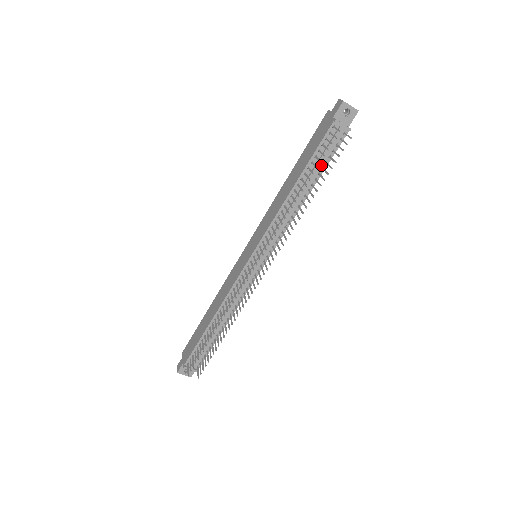
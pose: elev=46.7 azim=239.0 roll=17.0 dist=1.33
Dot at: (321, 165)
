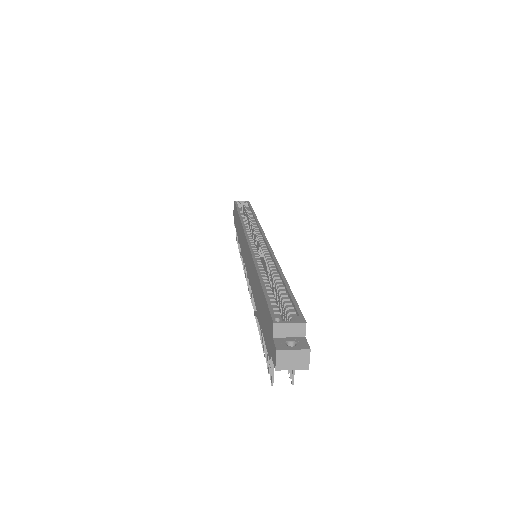
Dot at: occluded
